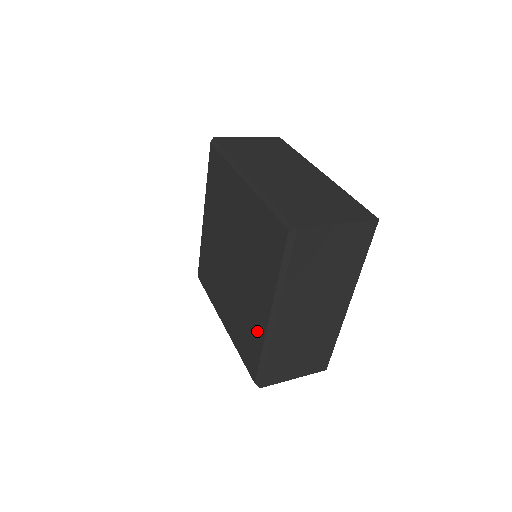
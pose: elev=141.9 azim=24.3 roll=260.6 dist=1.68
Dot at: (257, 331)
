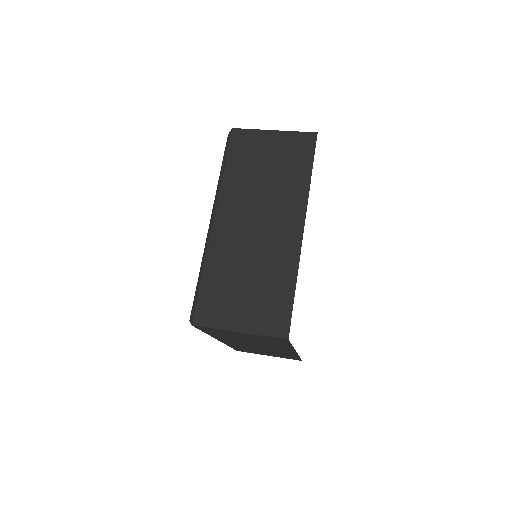
Dot at: occluded
